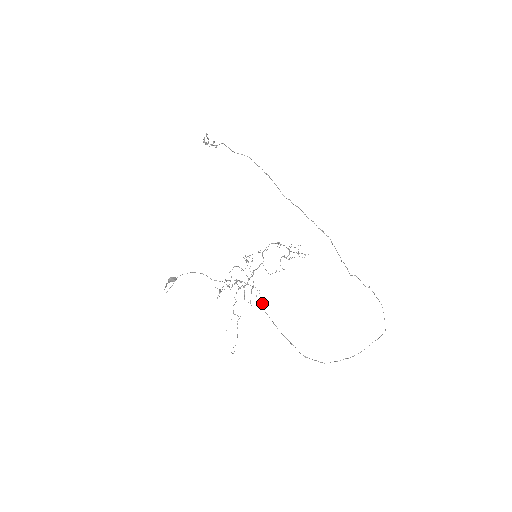
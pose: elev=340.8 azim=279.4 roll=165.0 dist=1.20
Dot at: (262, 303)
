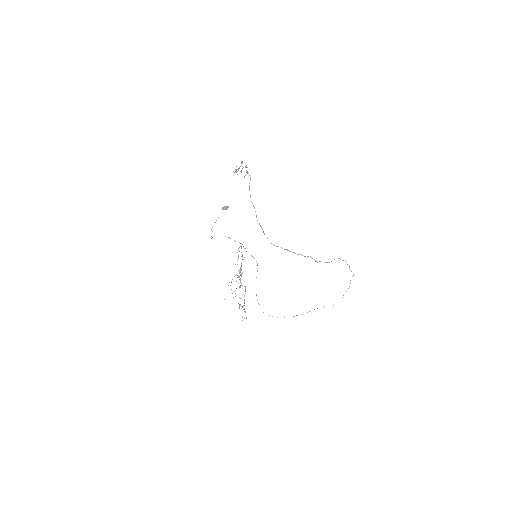
Dot at: occluded
